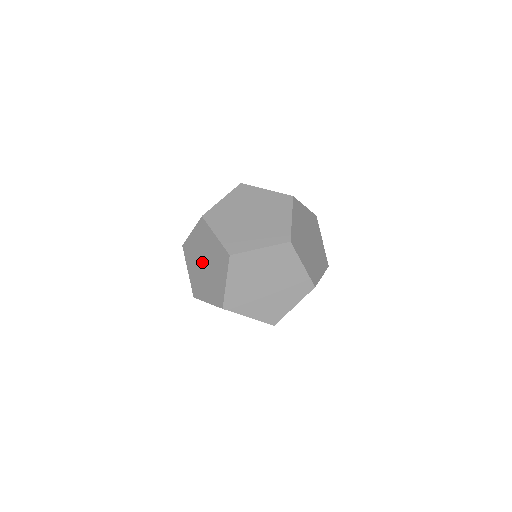
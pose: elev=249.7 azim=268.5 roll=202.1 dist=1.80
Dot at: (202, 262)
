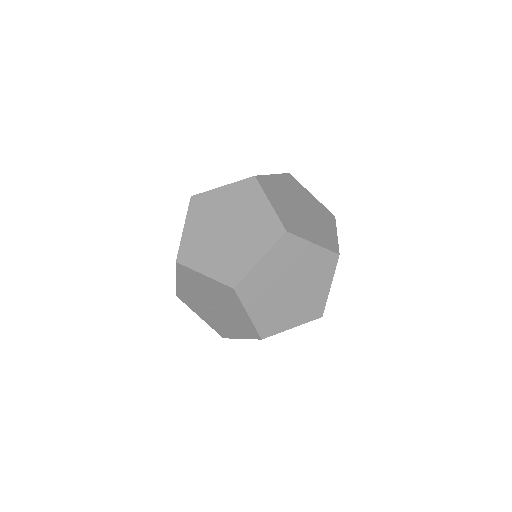
Dot at: (223, 225)
